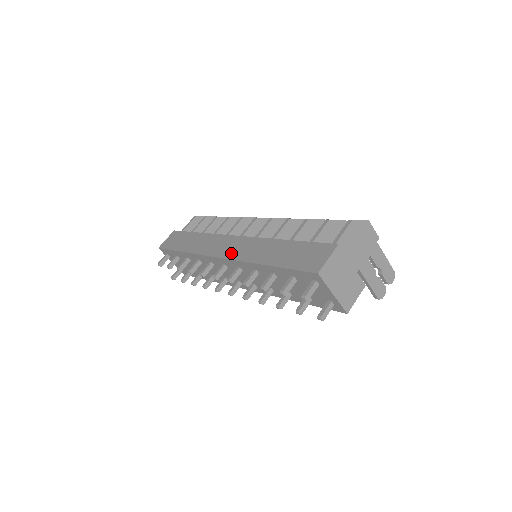
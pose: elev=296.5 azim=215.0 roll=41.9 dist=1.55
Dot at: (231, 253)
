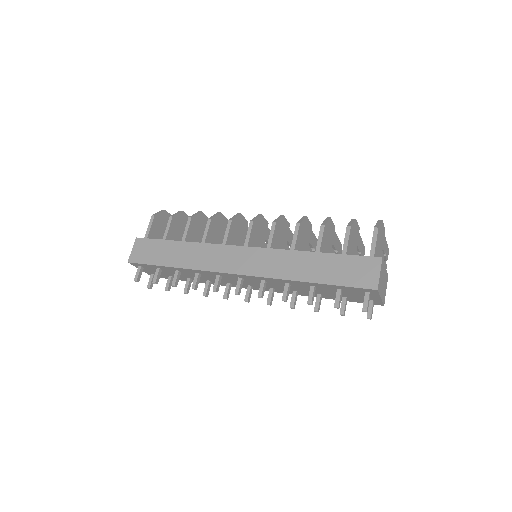
Dot at: (251, 269)
